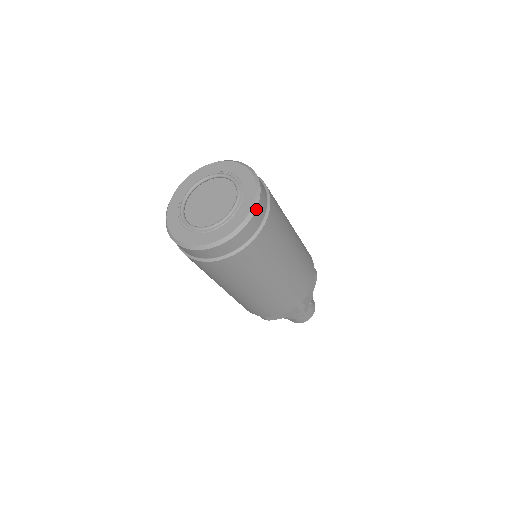
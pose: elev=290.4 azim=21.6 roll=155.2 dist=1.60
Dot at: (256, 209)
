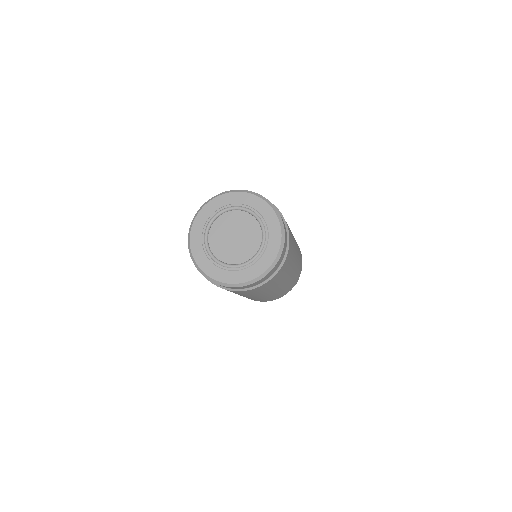
Dot at: (284, 233)
